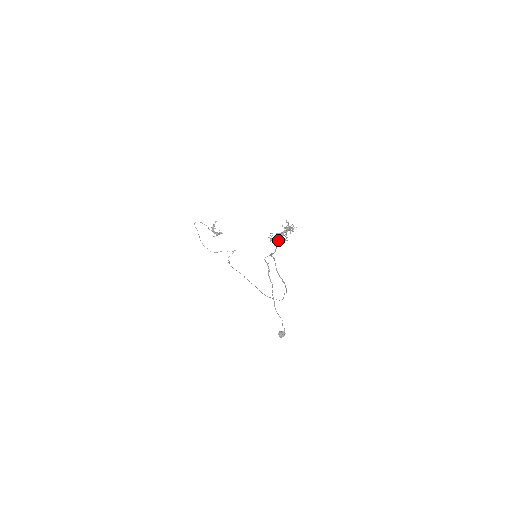
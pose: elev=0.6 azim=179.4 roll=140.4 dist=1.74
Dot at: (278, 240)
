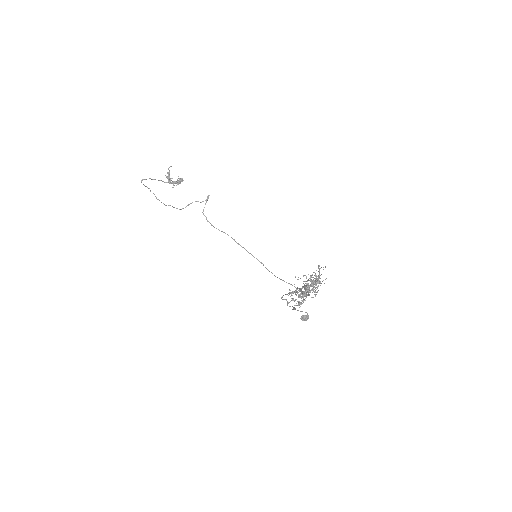
Dot at: (301, 291)
